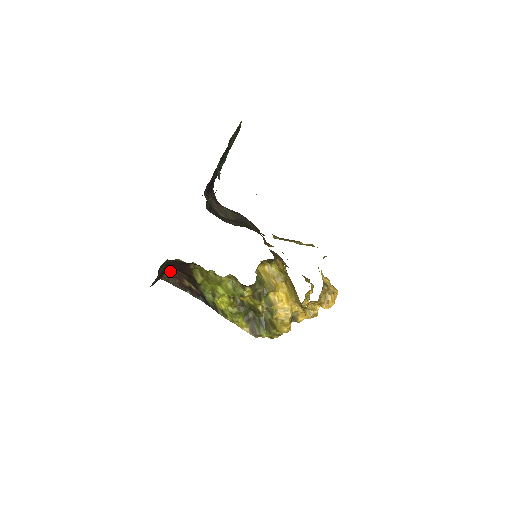
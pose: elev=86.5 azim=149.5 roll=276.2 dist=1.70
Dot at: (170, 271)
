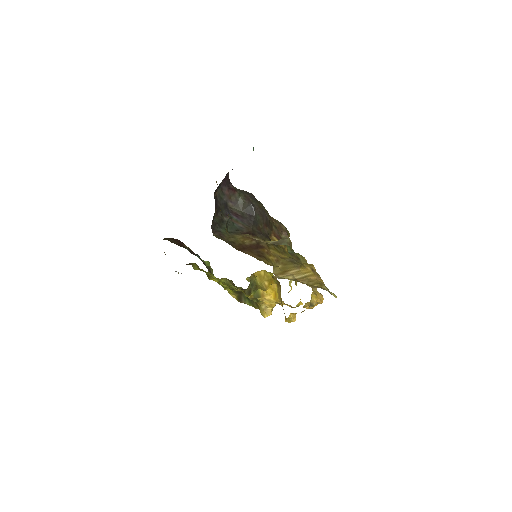
Dot at: occluded
